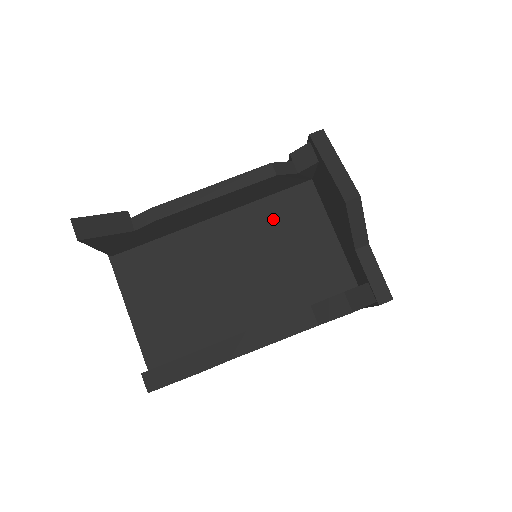
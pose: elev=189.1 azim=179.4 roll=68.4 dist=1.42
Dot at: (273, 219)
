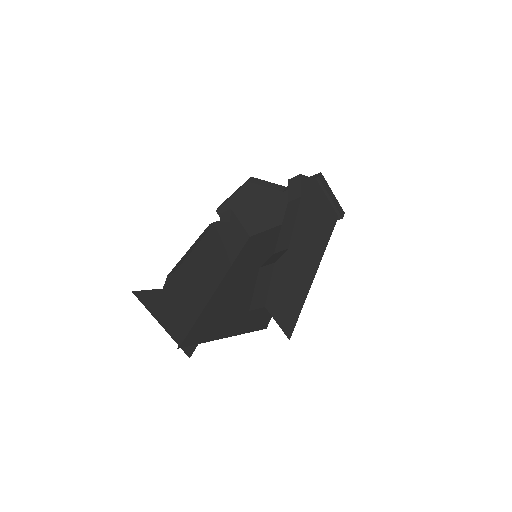
Dot at: (250, 253)
